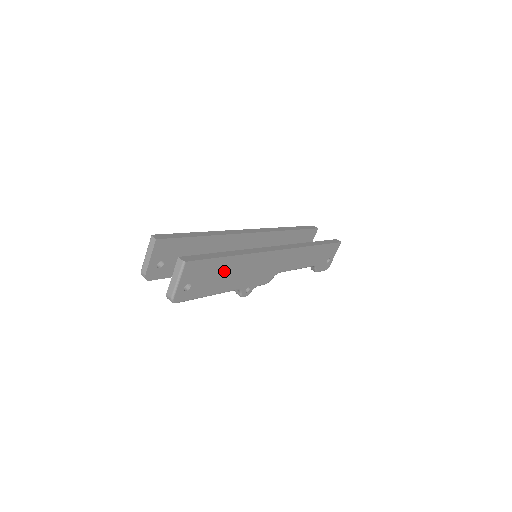
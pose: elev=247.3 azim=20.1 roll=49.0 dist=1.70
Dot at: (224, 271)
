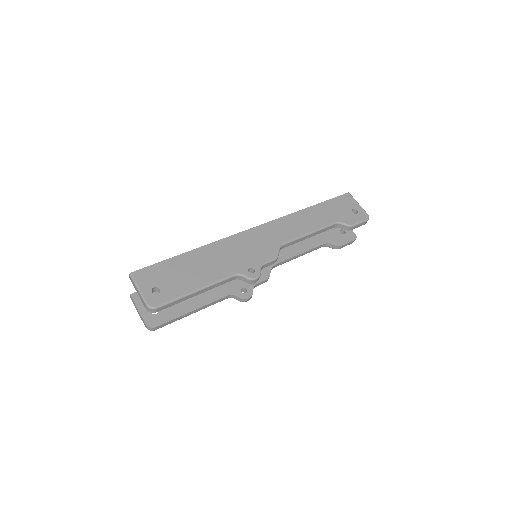
Dot at: (192, 266)
